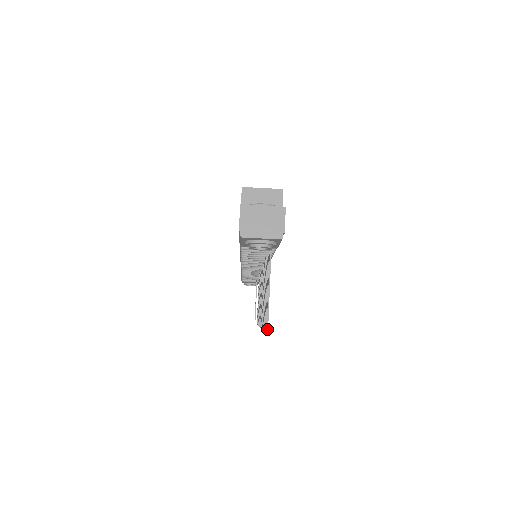
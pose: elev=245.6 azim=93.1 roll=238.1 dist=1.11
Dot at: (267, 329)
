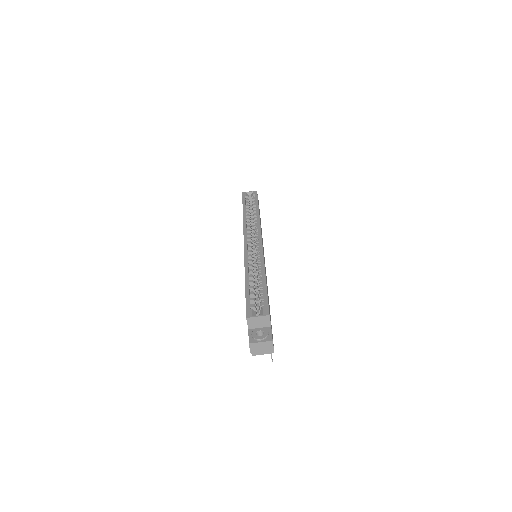
Dot at: (272, 361)
